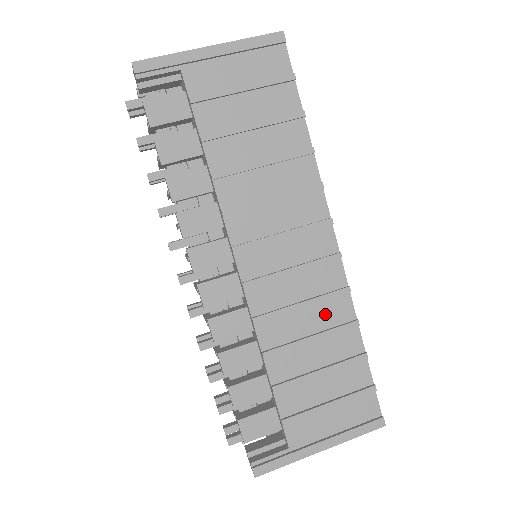
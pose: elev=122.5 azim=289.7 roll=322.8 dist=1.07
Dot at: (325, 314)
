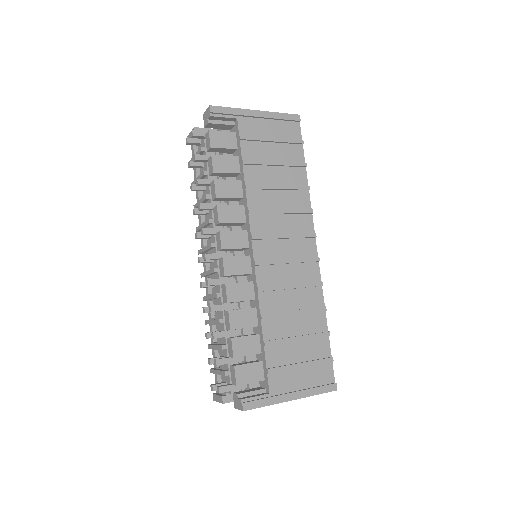
Dot at: (305, 297)
